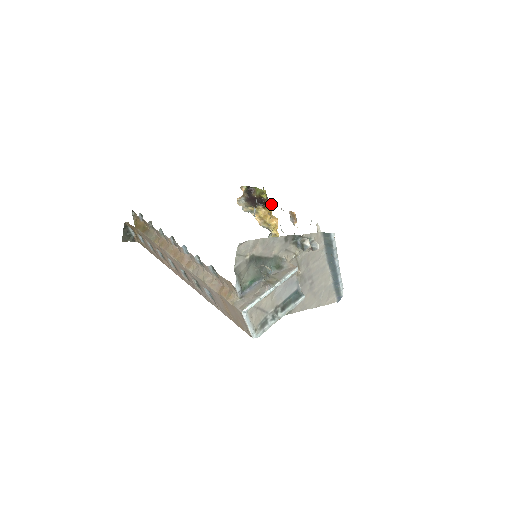
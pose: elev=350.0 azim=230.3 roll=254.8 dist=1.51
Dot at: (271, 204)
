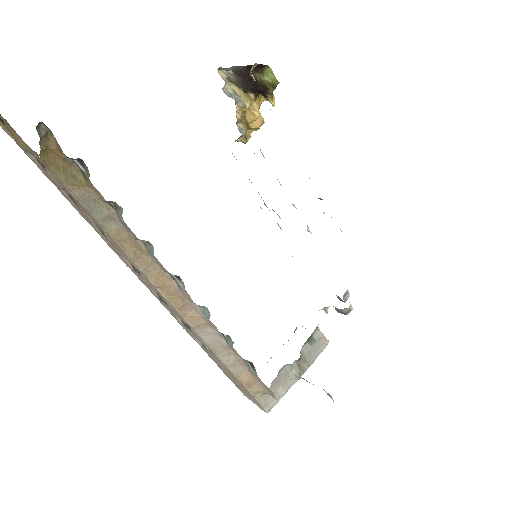
Dot at: (273, 104)
